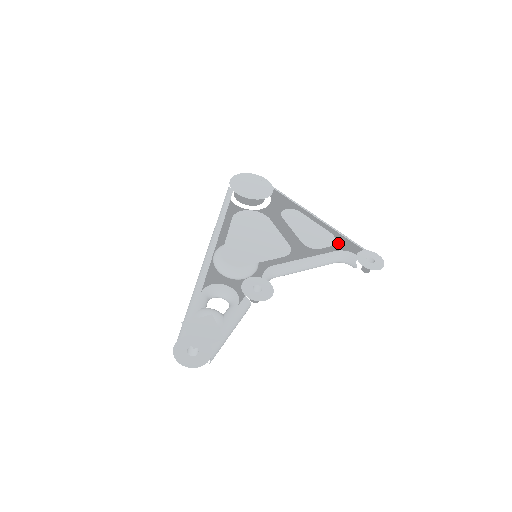
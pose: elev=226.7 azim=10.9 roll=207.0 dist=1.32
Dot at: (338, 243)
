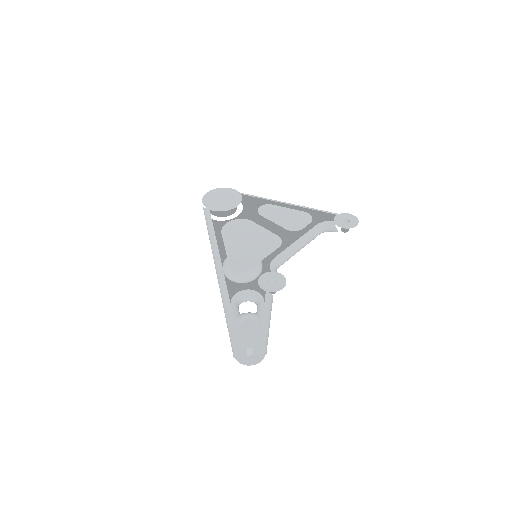
Dot at: (313, 217)
